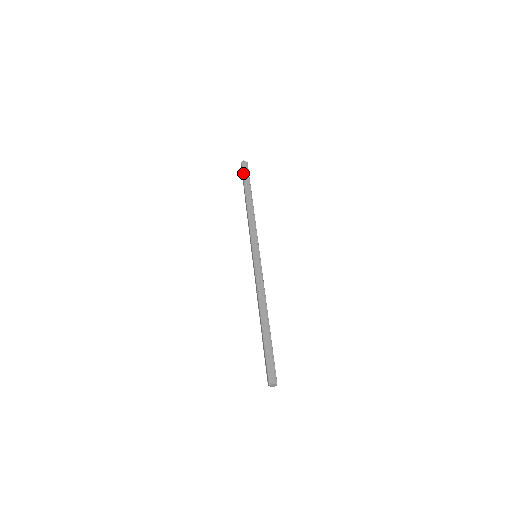
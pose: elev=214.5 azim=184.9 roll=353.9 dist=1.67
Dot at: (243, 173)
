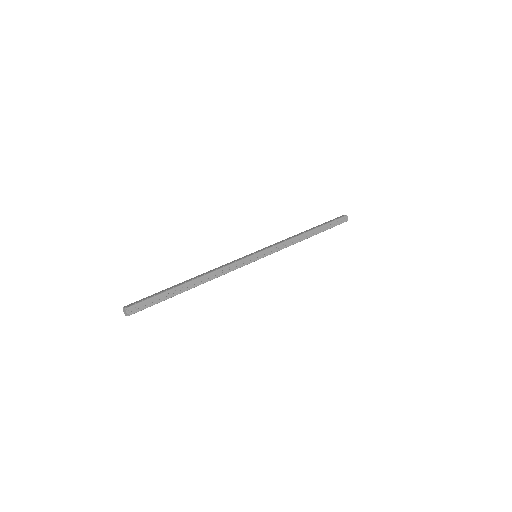
Dot at: occluded
